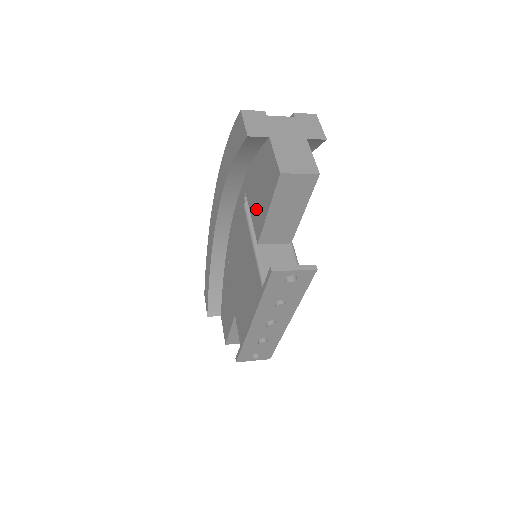
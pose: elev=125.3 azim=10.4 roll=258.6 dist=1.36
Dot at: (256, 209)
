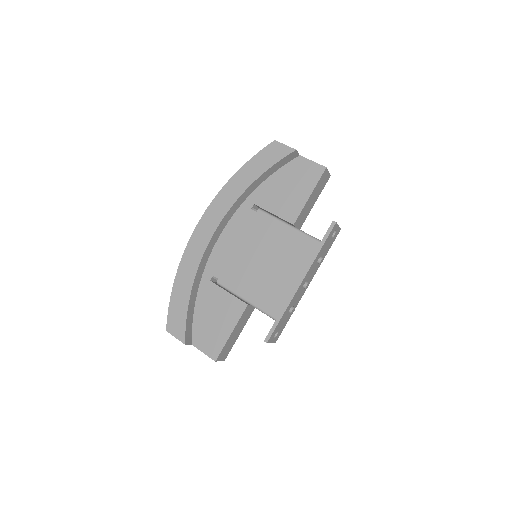
Dot at: (284, 204)
